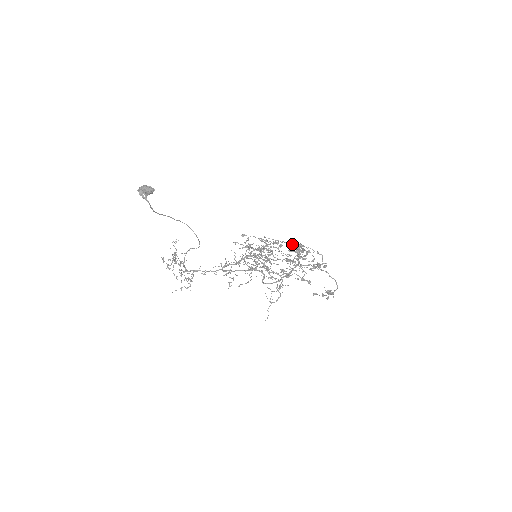
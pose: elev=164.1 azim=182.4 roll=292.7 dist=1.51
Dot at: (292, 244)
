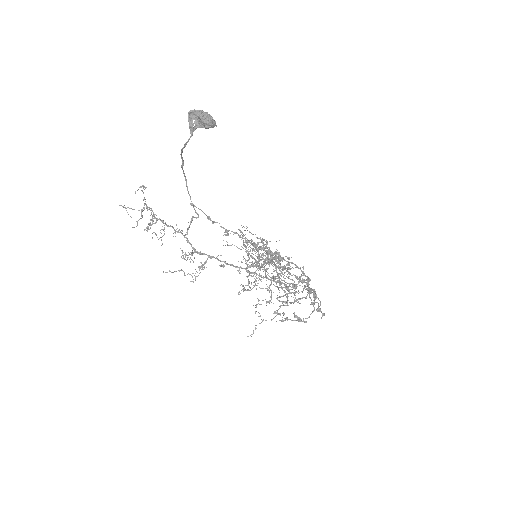
Dot at: (248, 241)
